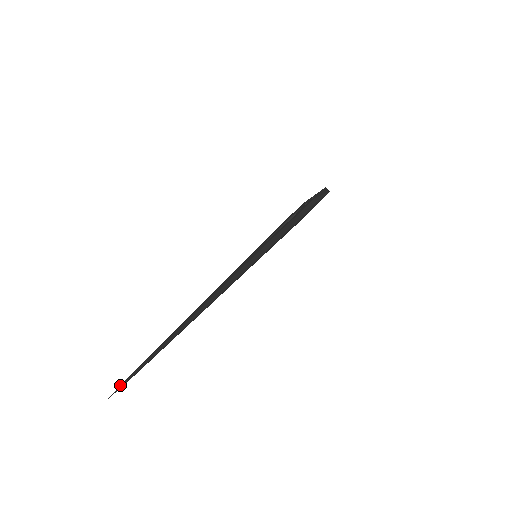
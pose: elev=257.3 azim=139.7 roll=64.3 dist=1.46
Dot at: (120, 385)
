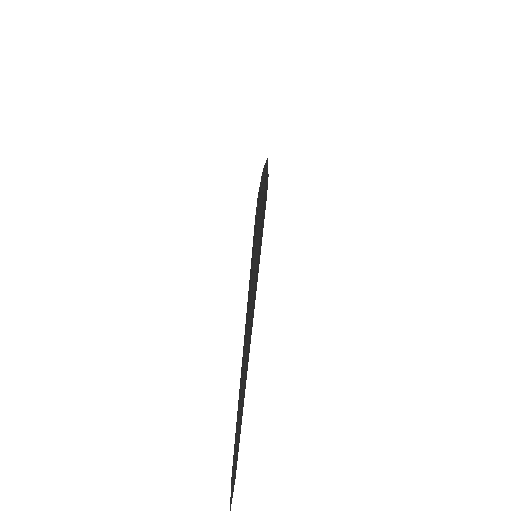
Dot at: occluded
